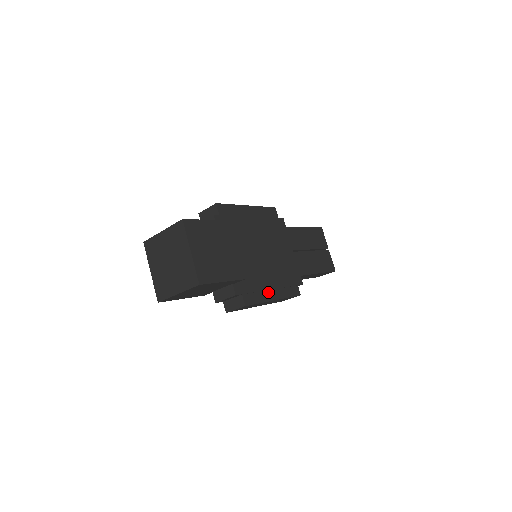
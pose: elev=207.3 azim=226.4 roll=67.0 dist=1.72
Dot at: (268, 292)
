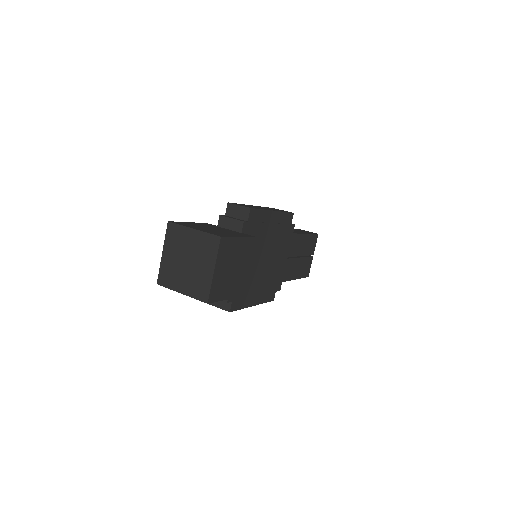
Dot at: (252, 298)
